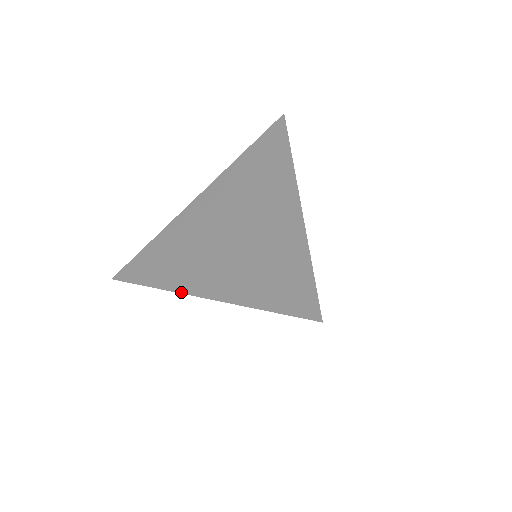
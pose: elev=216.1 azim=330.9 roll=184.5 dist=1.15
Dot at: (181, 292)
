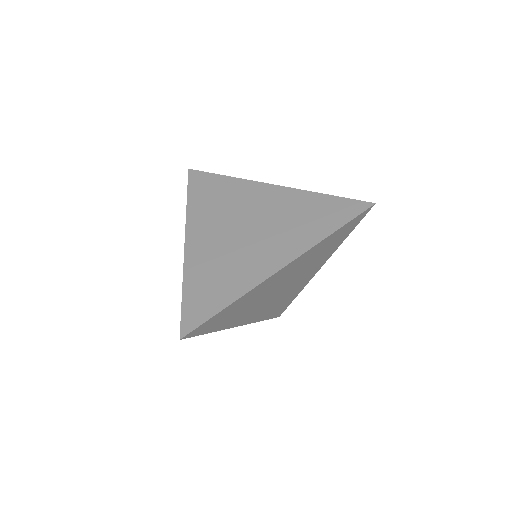
Dot at: (267, 278)
